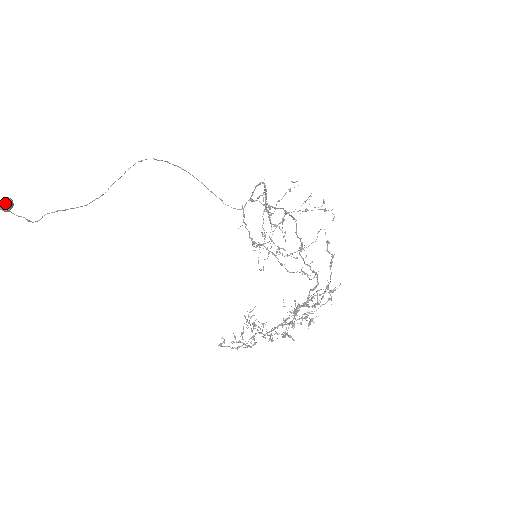
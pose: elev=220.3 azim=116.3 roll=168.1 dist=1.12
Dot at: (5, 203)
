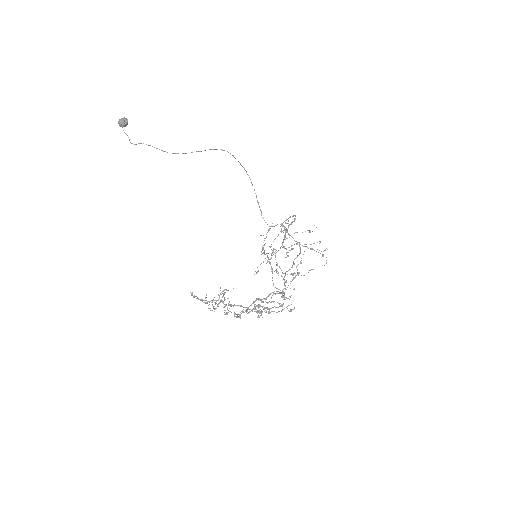
Dot at: (123, 120)
